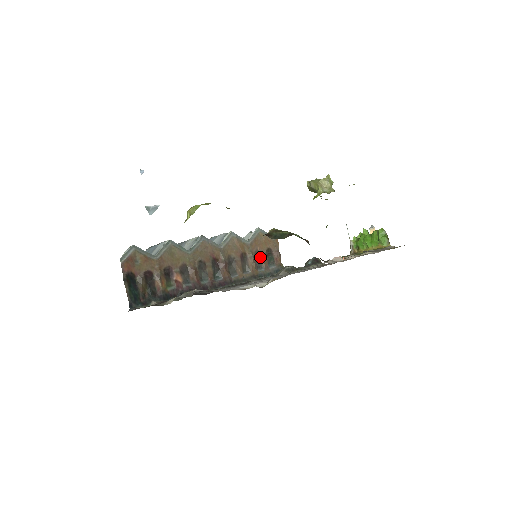
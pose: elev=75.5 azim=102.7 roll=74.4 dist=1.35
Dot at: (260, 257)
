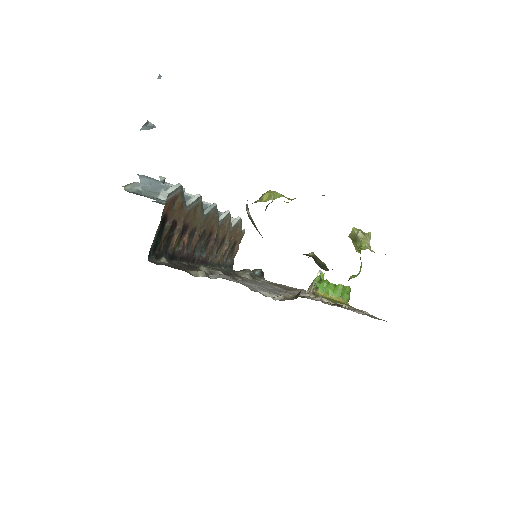
Dot at: (229, 247)
